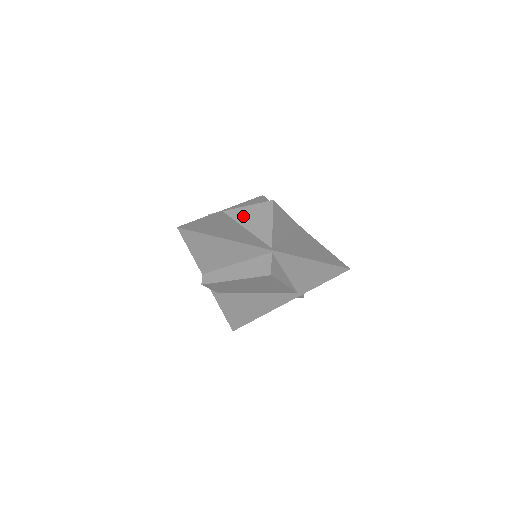
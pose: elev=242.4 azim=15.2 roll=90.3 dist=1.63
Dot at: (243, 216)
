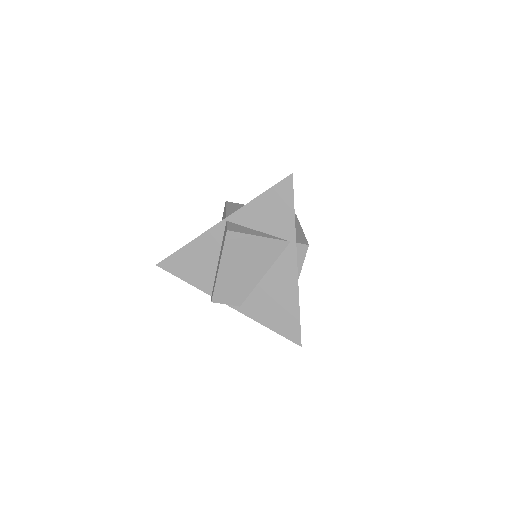
Dot at: occluded
